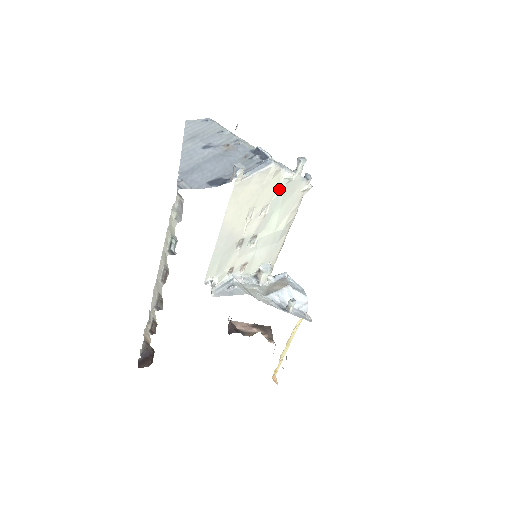
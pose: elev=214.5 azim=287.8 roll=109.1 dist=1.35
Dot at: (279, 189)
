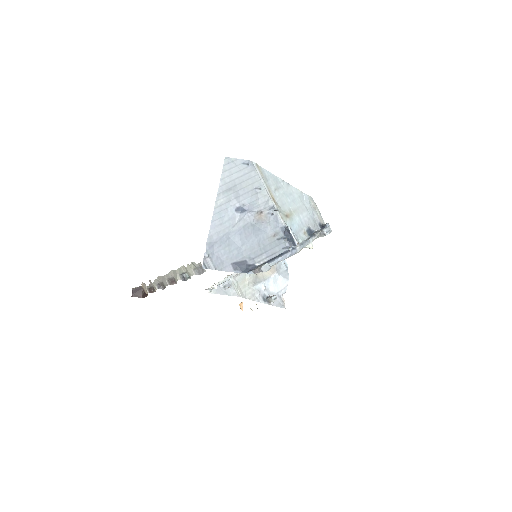
Dot at: occluded
